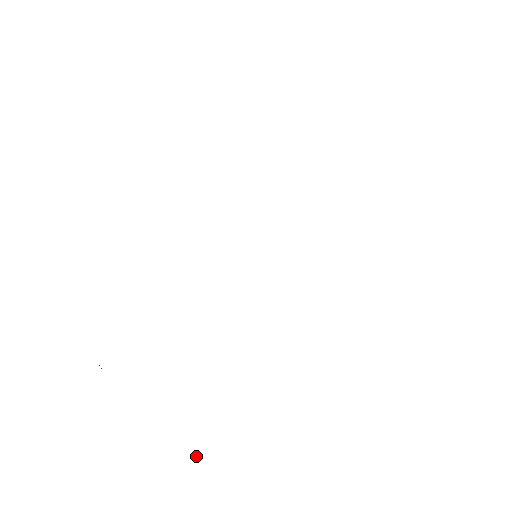
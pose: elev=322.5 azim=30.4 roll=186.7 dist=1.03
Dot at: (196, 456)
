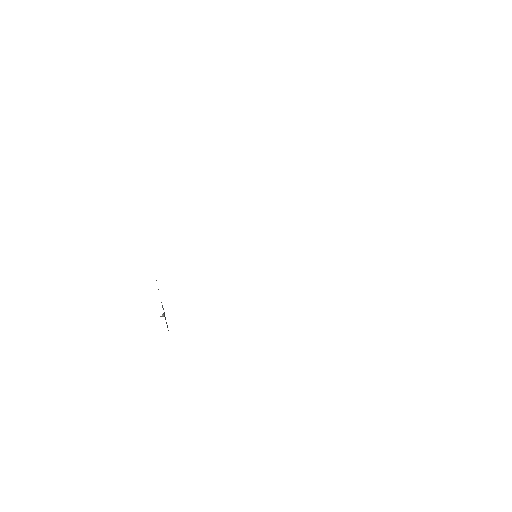
Dot at: (160, 316)
